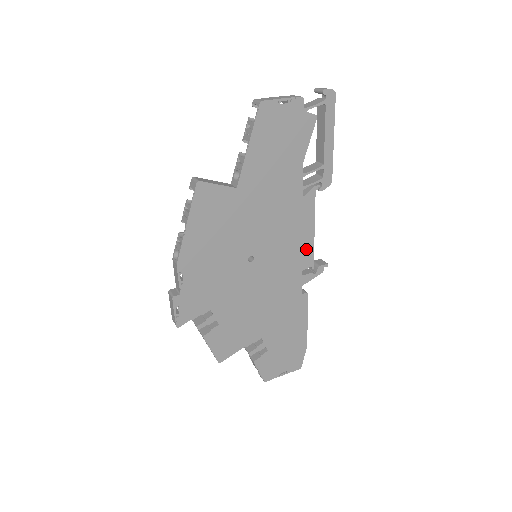
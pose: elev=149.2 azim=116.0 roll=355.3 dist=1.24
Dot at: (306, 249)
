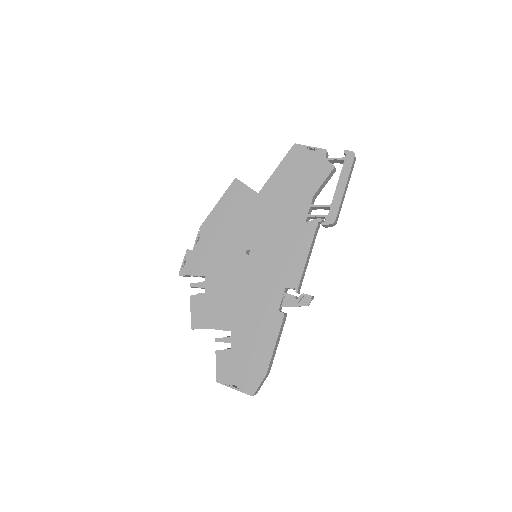
Dot at: (295, 269)
